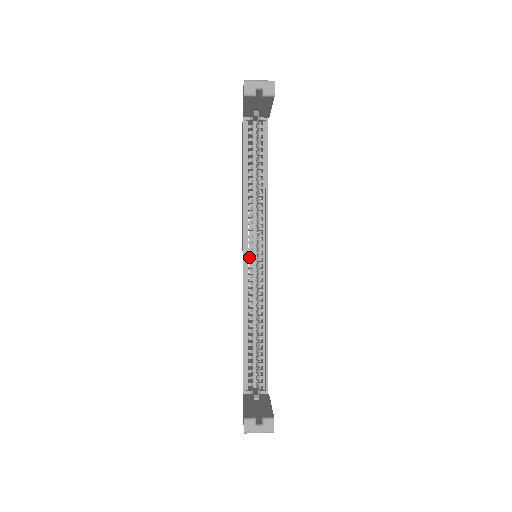
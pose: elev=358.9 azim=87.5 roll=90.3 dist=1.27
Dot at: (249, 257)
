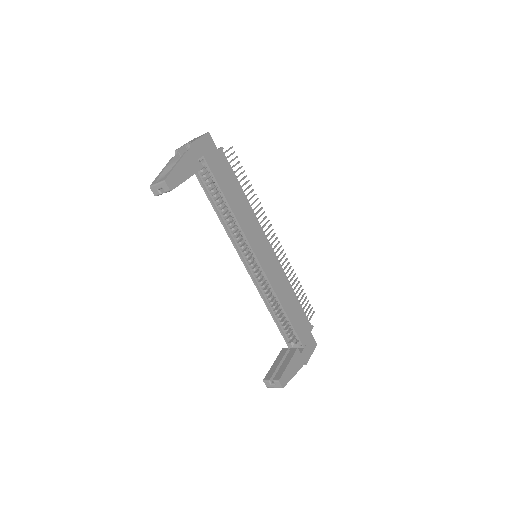
Dot at: (248, 262)
